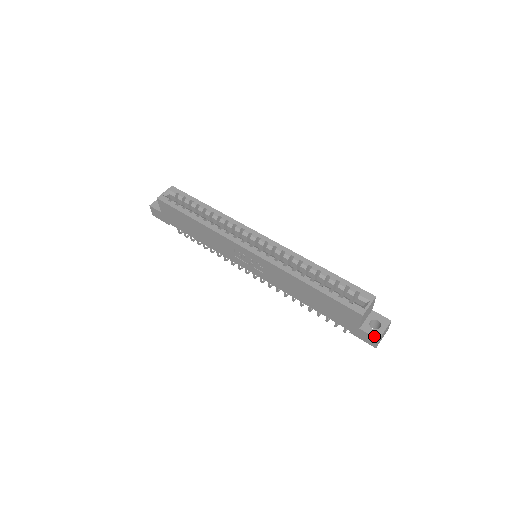
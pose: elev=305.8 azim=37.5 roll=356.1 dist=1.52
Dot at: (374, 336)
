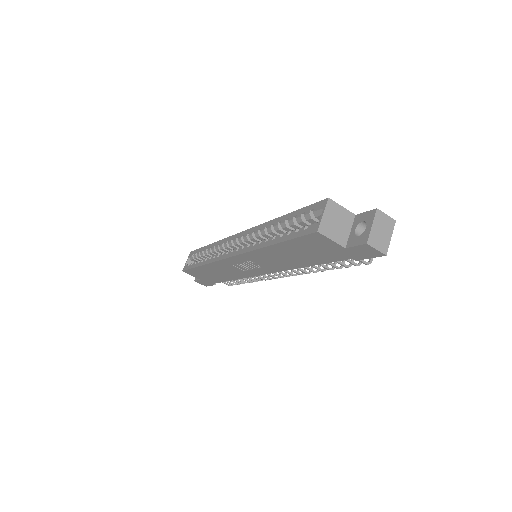
Dot at: (361, 243)
